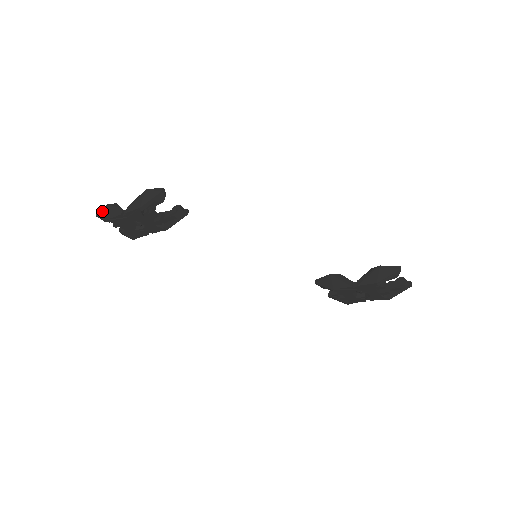
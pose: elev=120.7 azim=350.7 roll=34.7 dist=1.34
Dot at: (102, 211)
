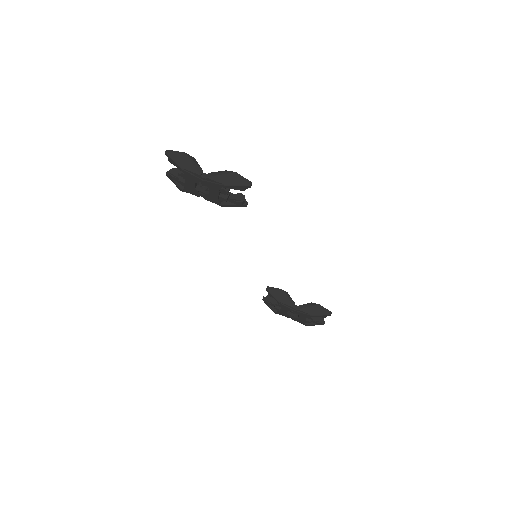
Dot at: (176, 154)
